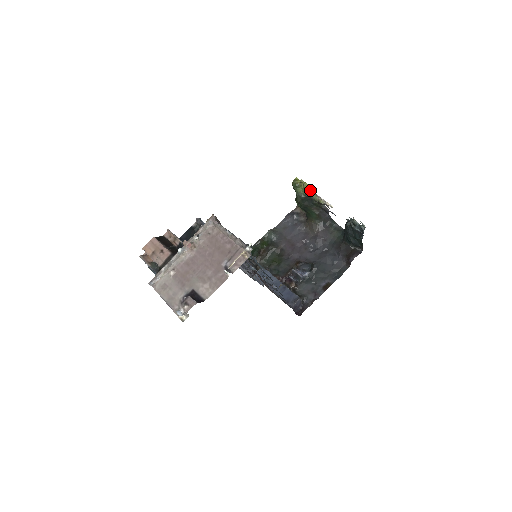
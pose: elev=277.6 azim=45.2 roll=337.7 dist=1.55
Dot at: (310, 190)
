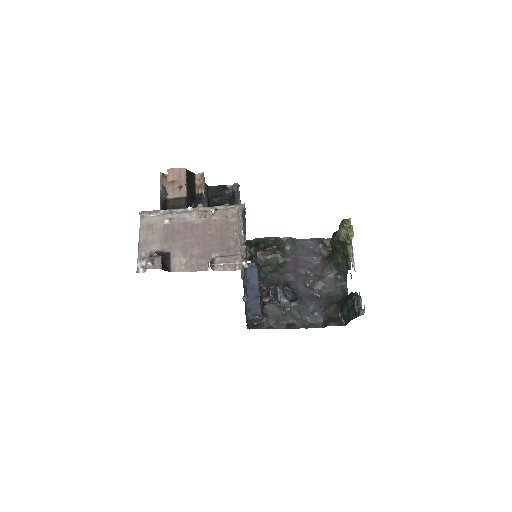
Dot at: occluded
